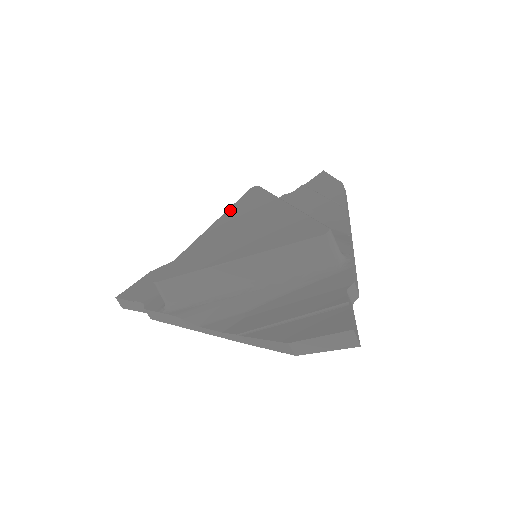
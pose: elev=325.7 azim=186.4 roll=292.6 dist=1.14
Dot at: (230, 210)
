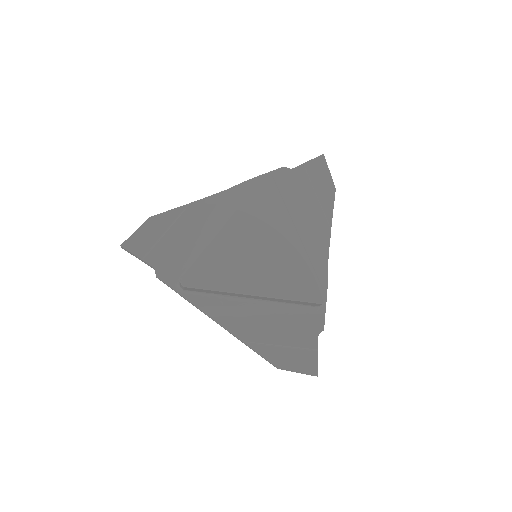
Dot at: (245, 205)
